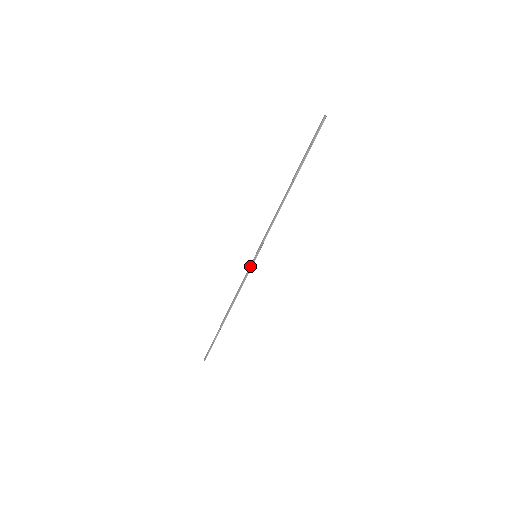
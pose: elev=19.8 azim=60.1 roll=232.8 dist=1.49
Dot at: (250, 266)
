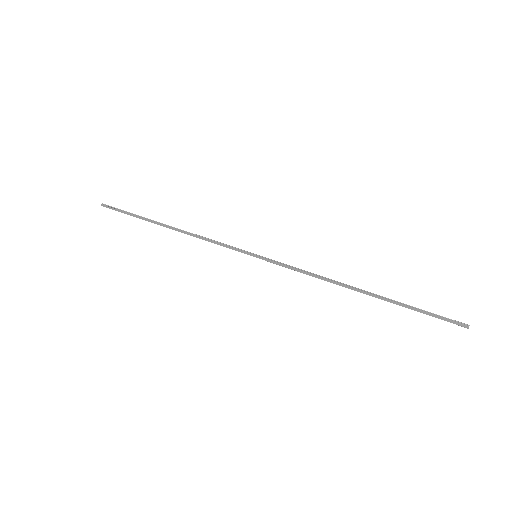
Dot at: occluded
